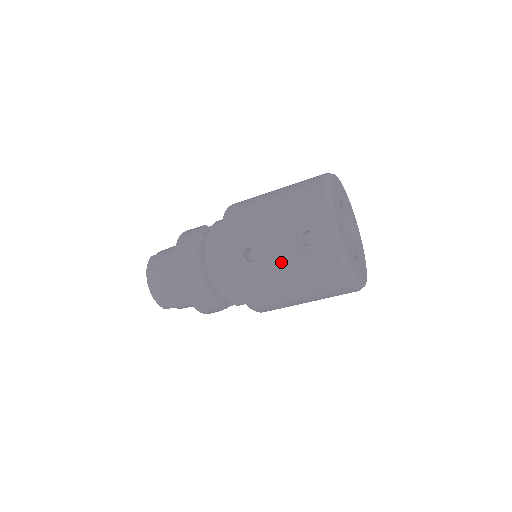
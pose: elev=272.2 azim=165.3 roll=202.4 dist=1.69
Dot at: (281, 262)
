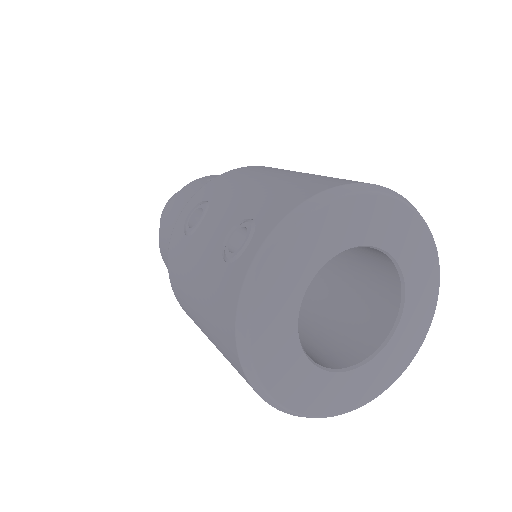
Dot at: (201, 250)
